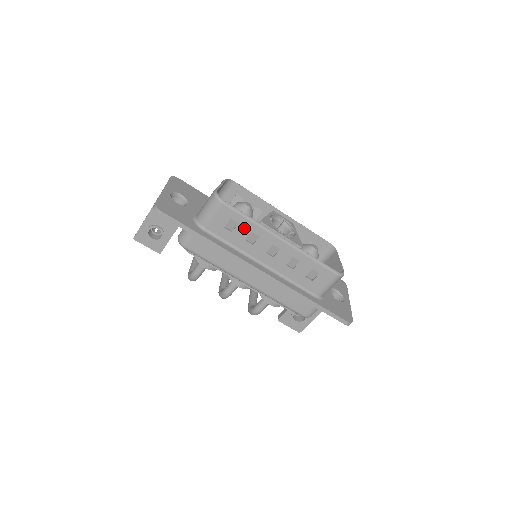
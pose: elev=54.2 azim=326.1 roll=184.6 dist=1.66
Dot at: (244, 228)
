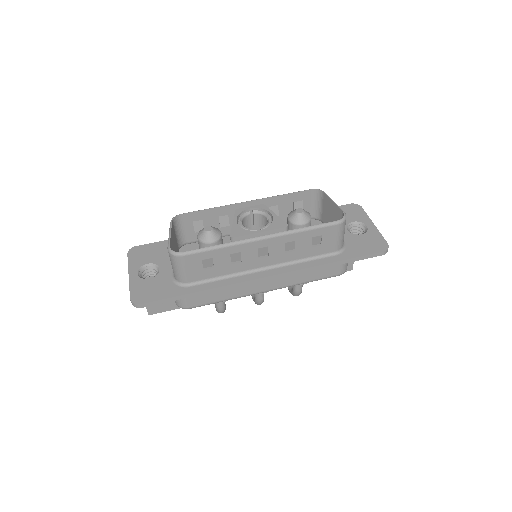
Dot at: (221, 257)
